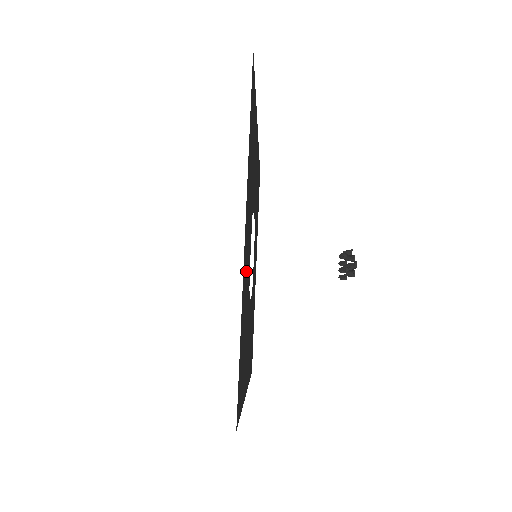
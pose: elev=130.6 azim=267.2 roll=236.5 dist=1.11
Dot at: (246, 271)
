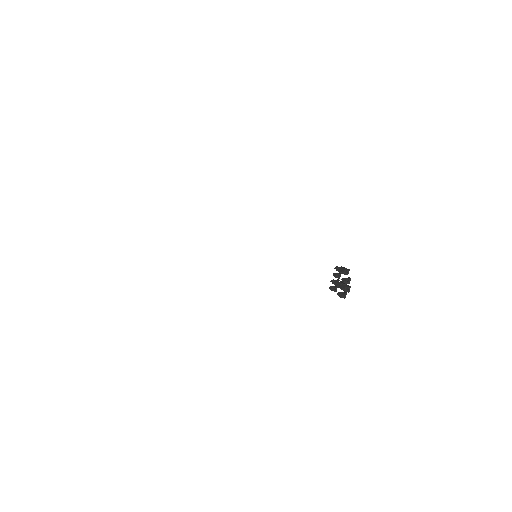
Dot at: occluded
